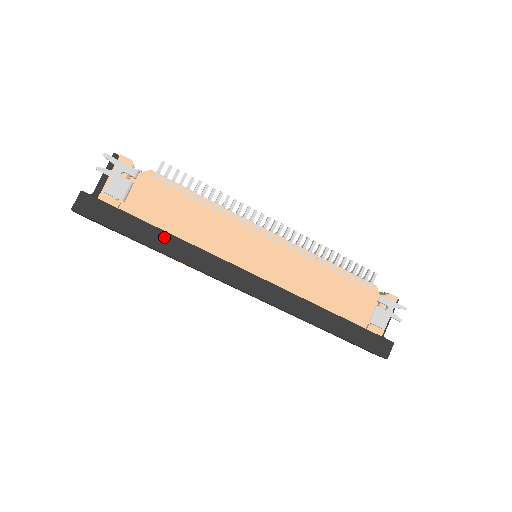
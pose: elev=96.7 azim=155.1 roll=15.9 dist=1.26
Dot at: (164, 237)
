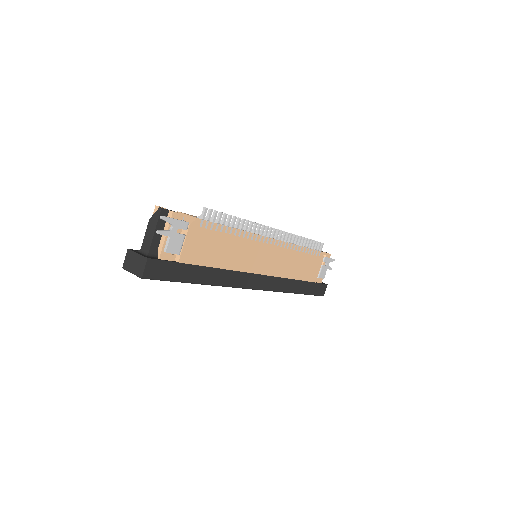
Dot at: (209, 272)
